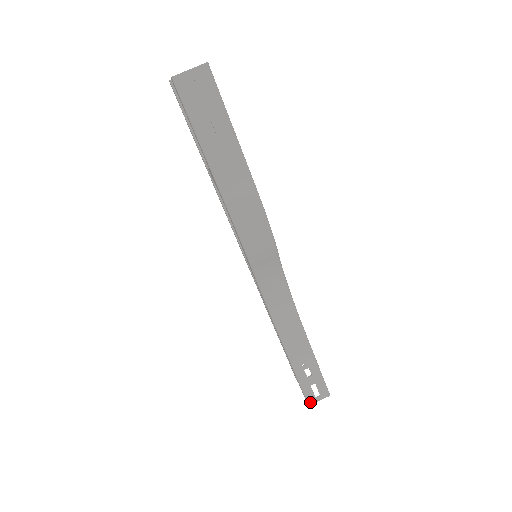
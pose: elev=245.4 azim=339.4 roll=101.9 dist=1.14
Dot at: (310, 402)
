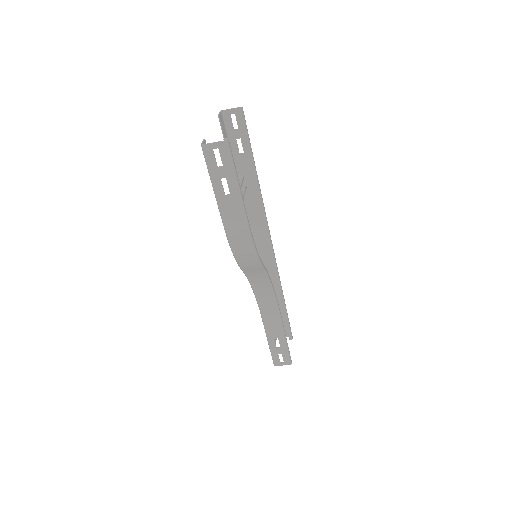
Dot at: (275, 364)
